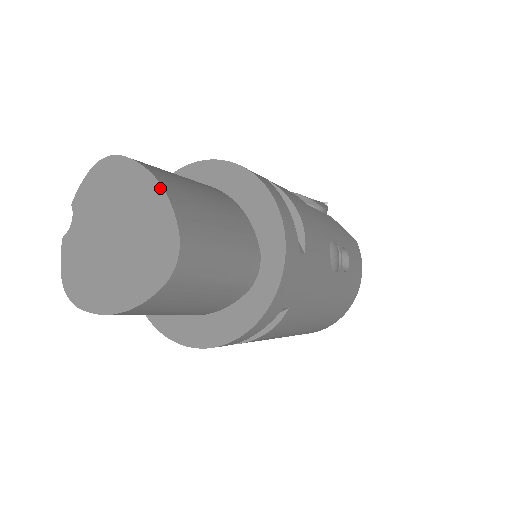
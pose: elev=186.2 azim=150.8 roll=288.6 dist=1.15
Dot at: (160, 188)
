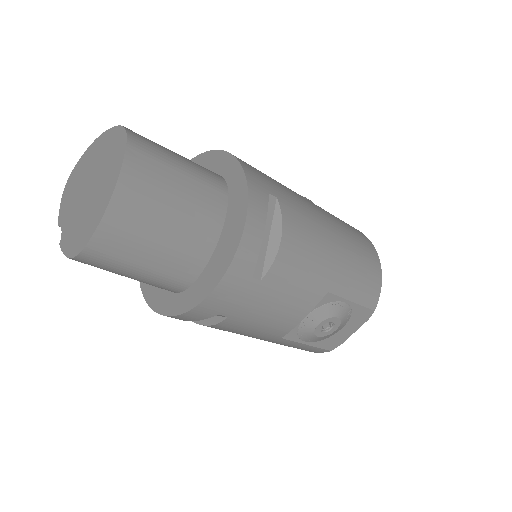
Dot at: (100, 136)
